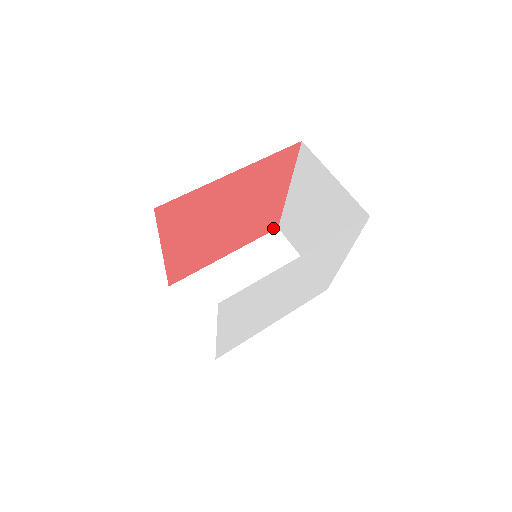
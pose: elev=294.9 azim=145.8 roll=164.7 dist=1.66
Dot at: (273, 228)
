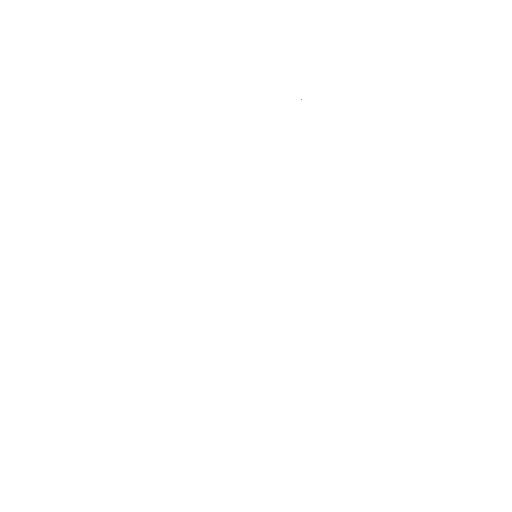
Dot at: occluded
